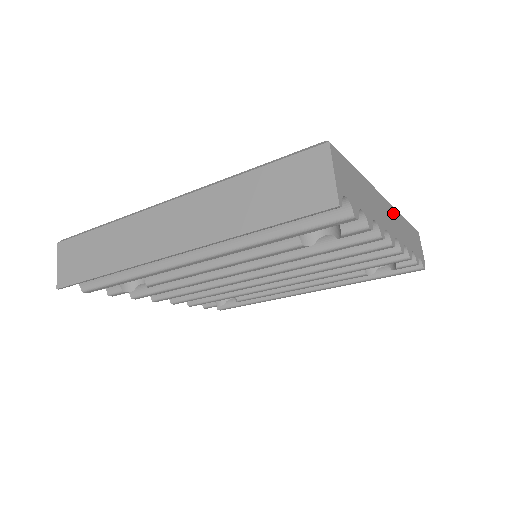
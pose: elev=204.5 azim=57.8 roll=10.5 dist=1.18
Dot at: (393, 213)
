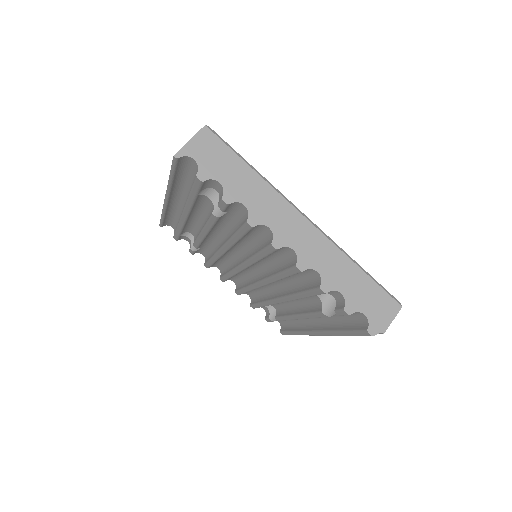
Dot at: (315, 236)
